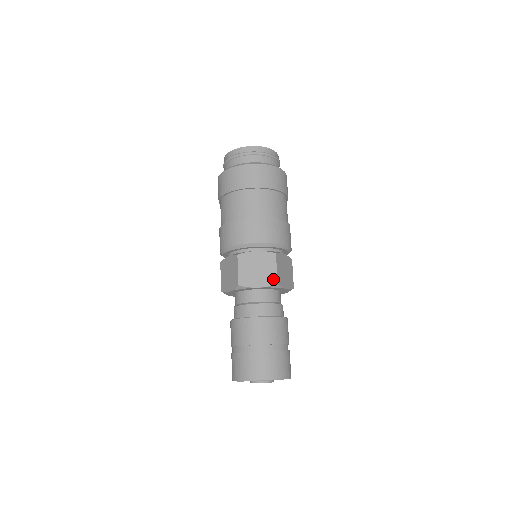
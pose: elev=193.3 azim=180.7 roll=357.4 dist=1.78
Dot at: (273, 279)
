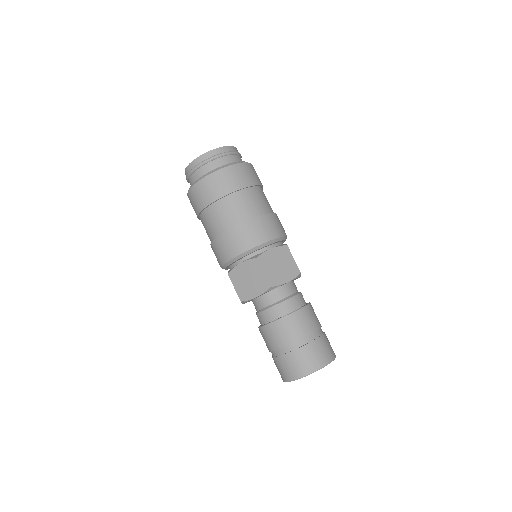
Dot at: (265, 284)
